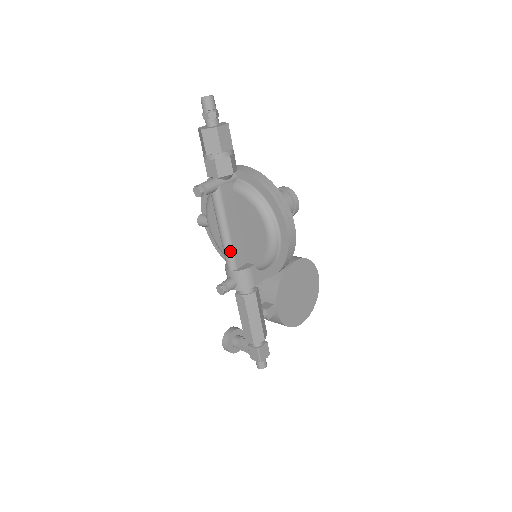
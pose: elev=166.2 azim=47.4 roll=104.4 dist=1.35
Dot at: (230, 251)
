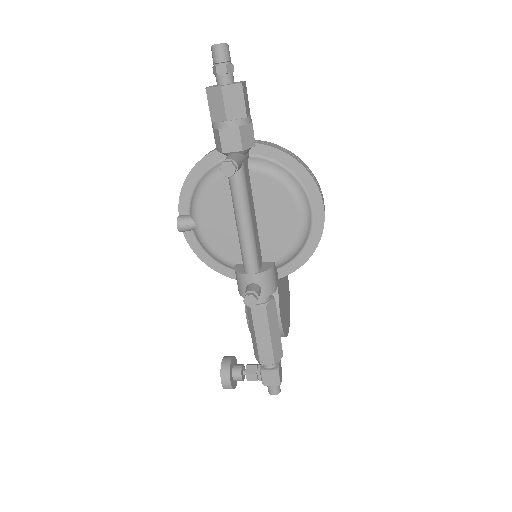
Dot at: (253, 248)
